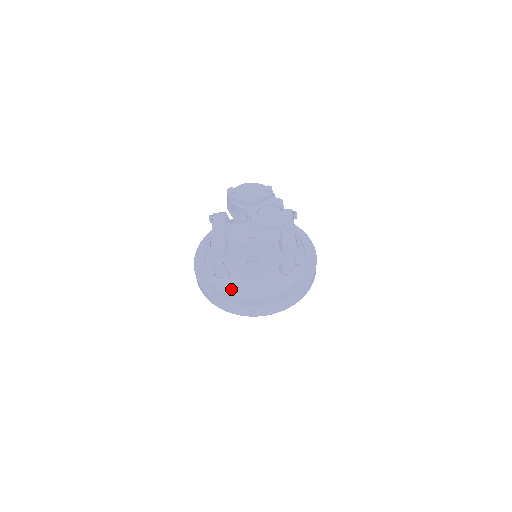
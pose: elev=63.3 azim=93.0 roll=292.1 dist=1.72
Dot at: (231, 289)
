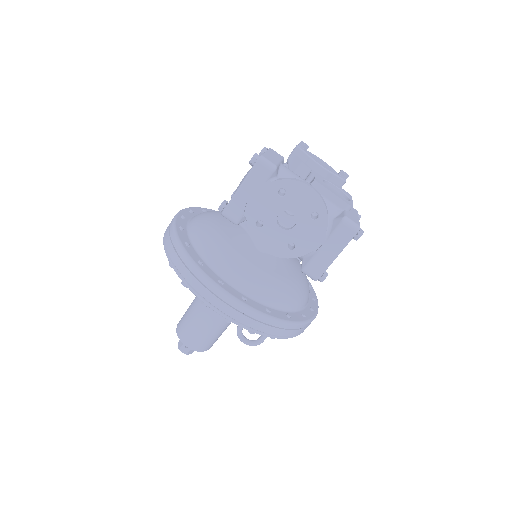
Dot at: (212, 256)
